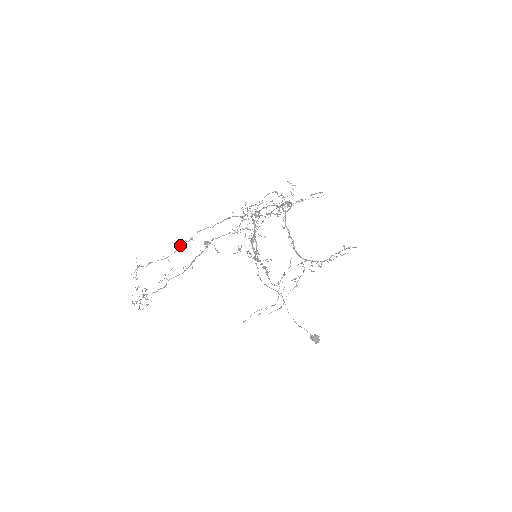
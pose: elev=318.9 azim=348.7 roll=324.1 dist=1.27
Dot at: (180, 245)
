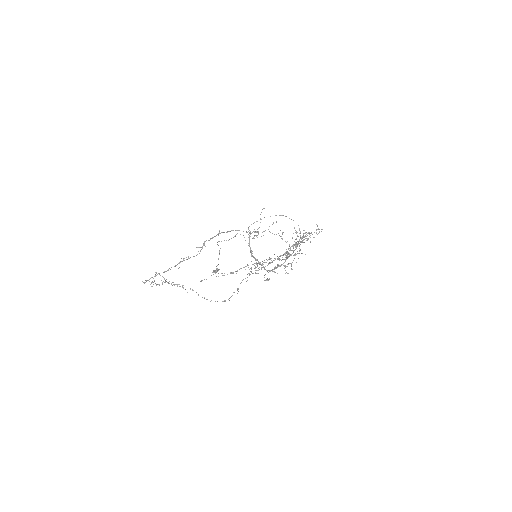
Dot at: occluded
